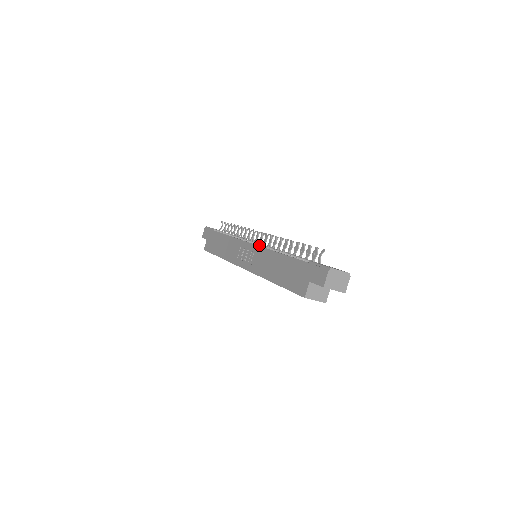
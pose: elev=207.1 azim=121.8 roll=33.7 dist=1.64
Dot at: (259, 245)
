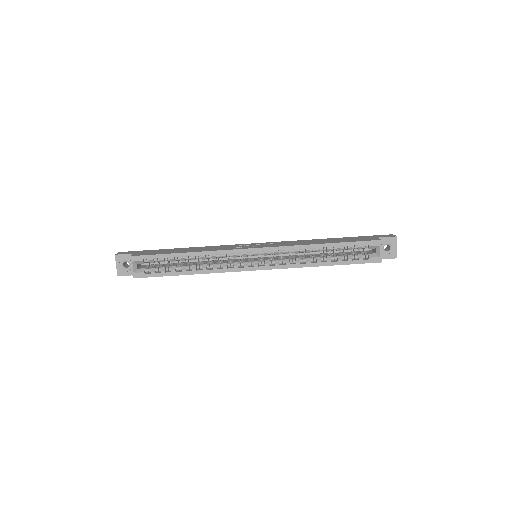
Dot at: occluded
